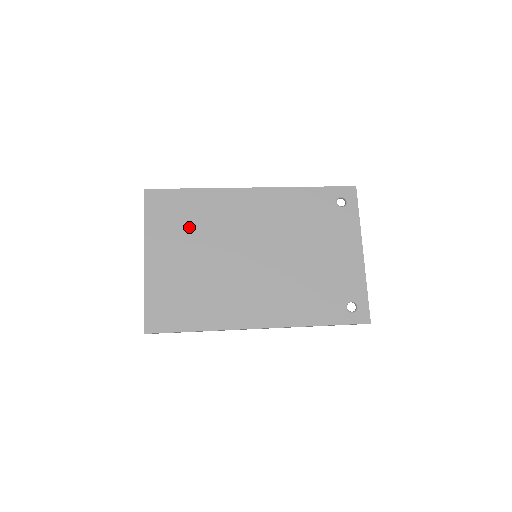
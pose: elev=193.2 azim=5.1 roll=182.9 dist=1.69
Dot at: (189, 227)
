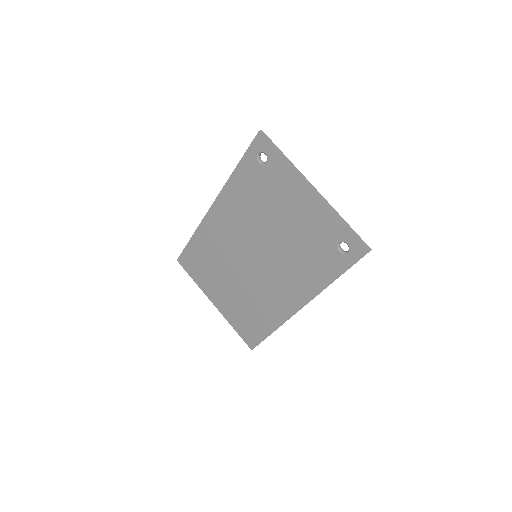
Dot at: (211, 267)
